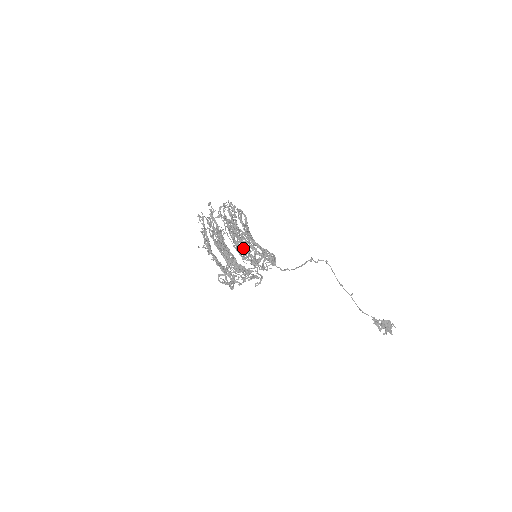
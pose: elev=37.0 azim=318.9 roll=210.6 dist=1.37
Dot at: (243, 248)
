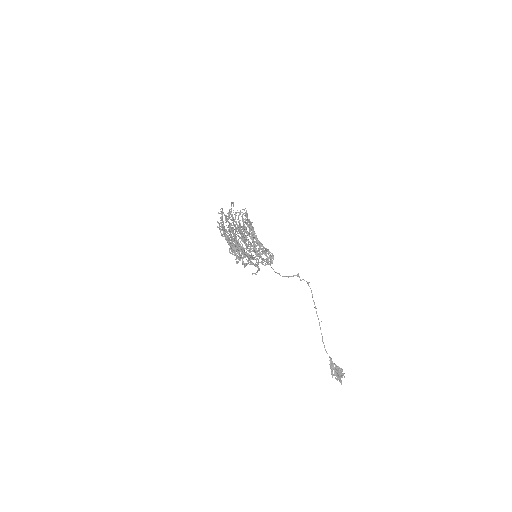
Dot at: occluded
